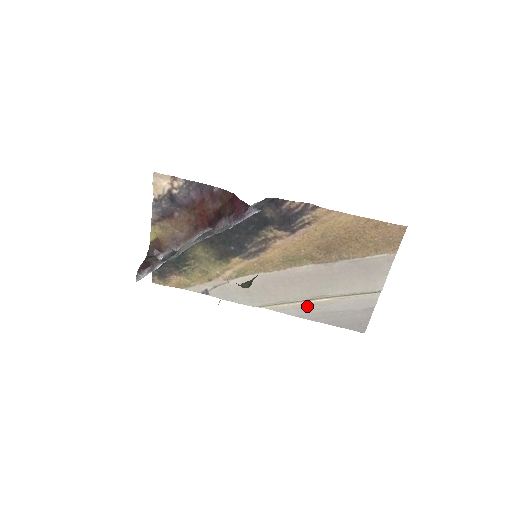
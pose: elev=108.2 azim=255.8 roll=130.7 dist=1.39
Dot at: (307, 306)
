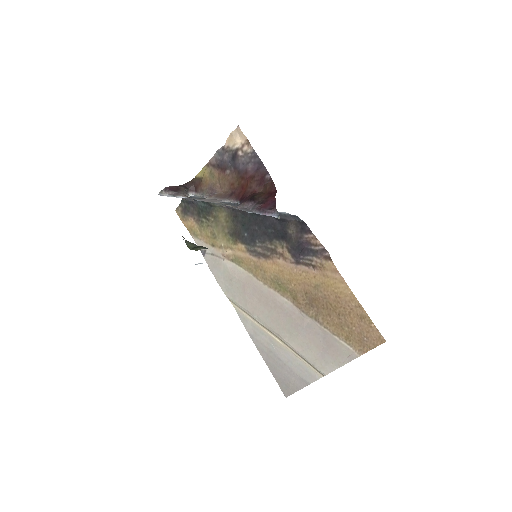
Dot at: (262, 333)
